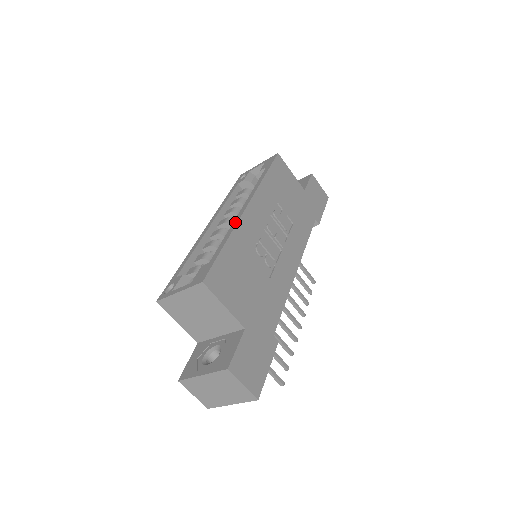
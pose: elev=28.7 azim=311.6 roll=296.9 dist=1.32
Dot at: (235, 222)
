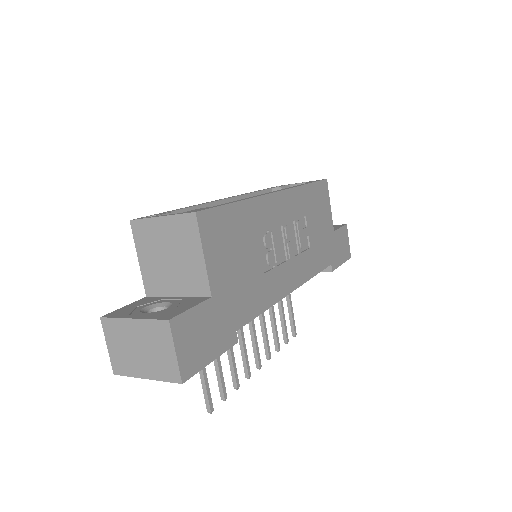
Dot at: (258, 195)
